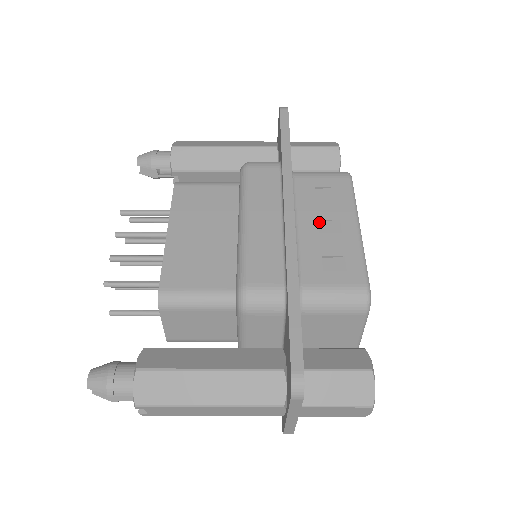
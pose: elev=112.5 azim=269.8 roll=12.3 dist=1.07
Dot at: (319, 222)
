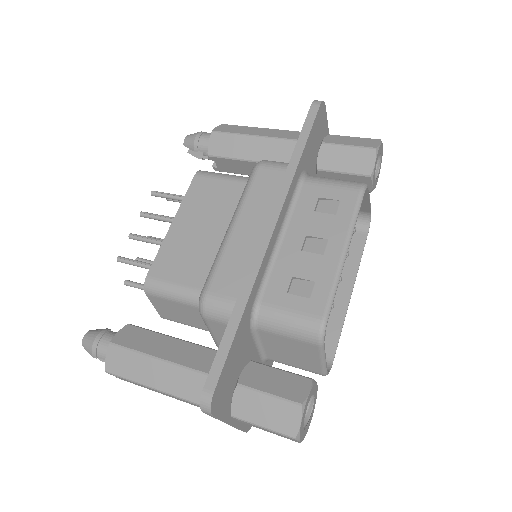
Dot at: (308, 238)
